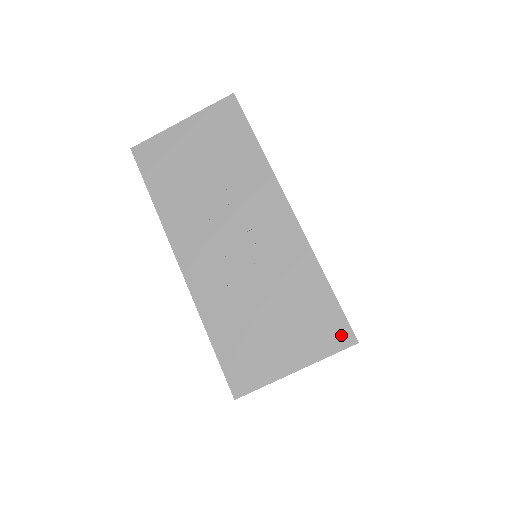
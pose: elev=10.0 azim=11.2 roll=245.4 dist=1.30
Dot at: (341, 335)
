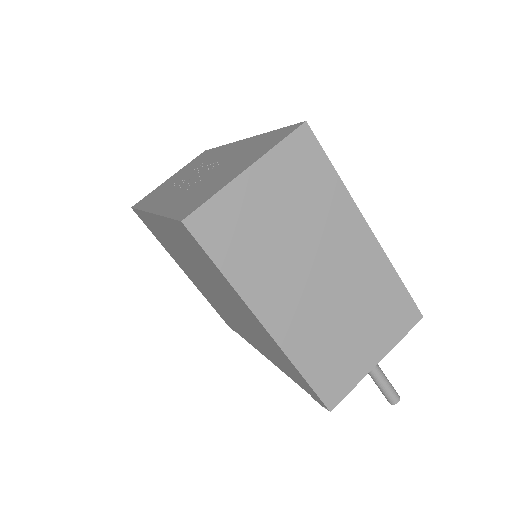
Dot at: (288, 131)
